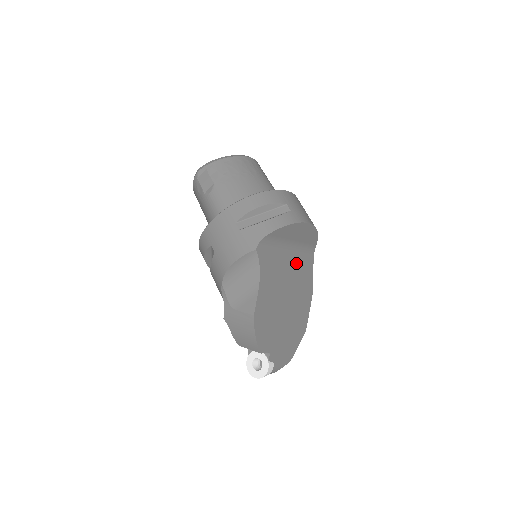
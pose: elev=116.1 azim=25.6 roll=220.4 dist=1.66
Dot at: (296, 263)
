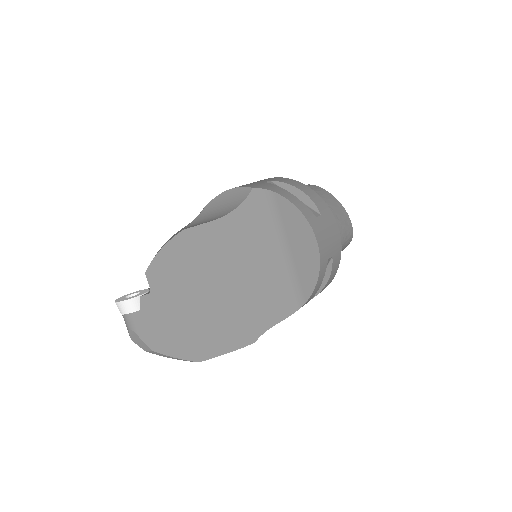
Dot at: (270, 279)
